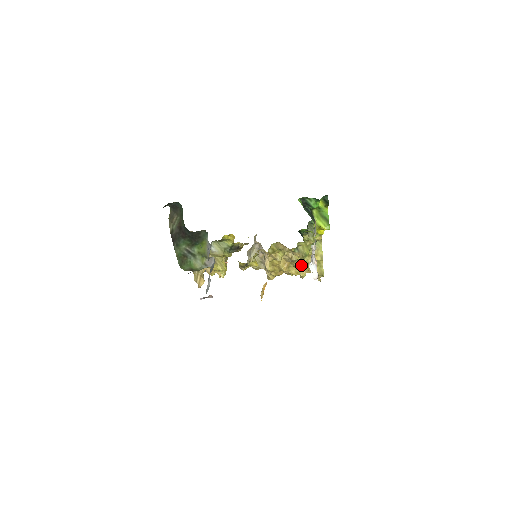
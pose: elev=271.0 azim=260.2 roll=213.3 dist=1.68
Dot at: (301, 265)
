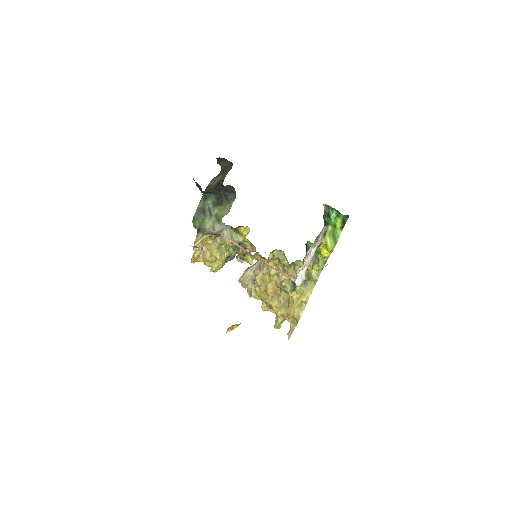
Dot at: (284, 303)
